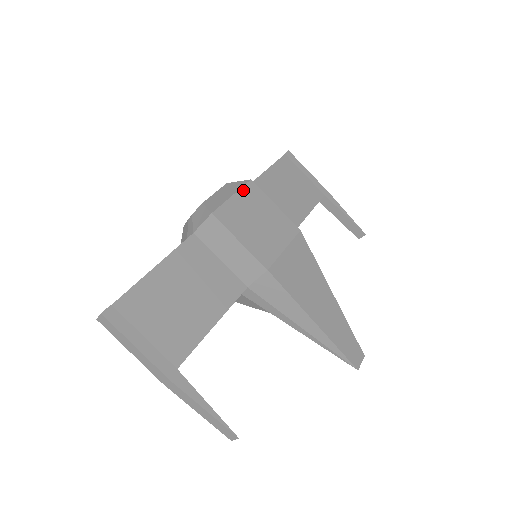
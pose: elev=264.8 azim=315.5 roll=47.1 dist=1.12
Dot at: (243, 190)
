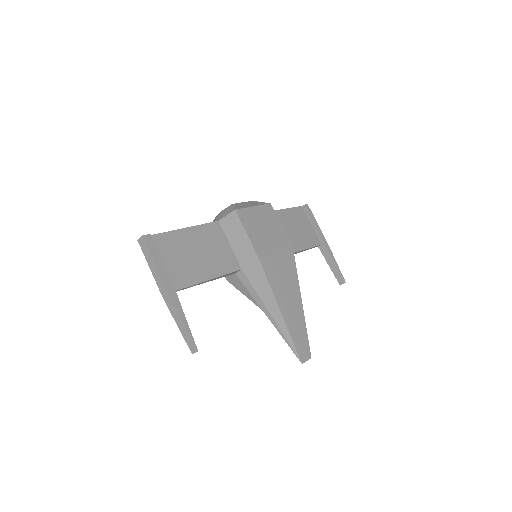
Dot at: (262, 207)
